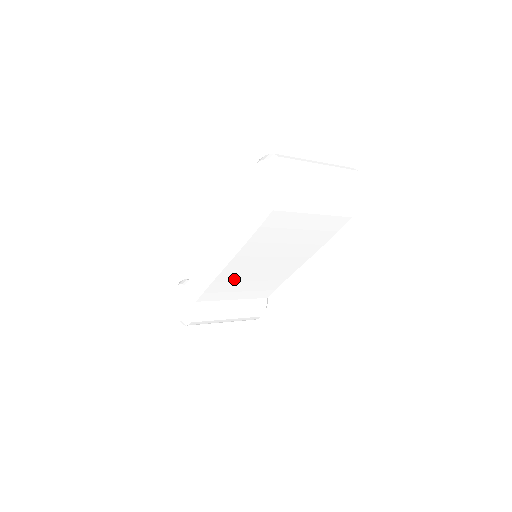
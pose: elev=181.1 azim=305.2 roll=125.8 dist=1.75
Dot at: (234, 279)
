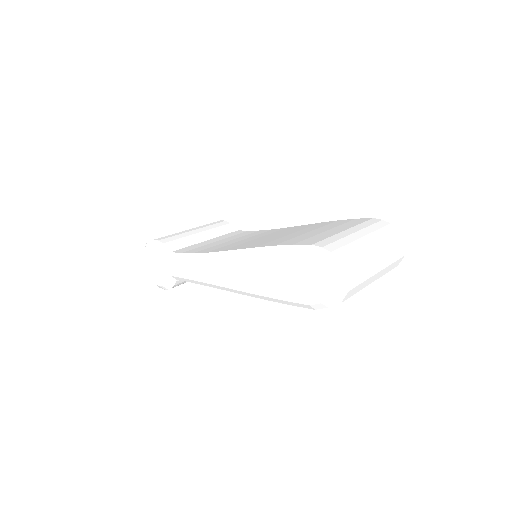
Dot at: occluded
